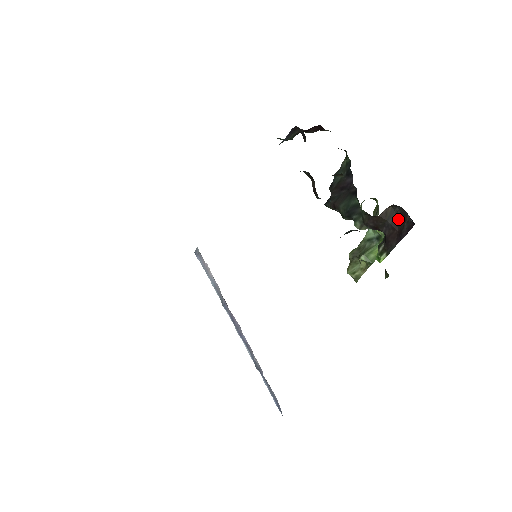
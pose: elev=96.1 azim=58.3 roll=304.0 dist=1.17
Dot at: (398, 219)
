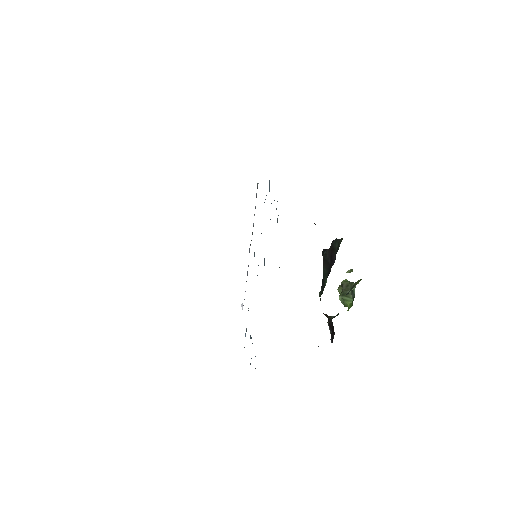
Dot at: (332, 326)
